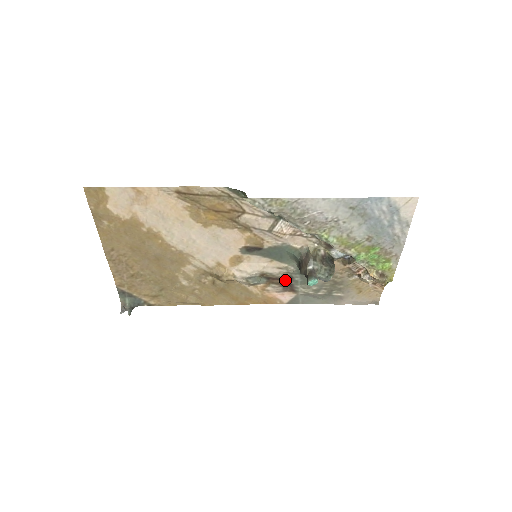
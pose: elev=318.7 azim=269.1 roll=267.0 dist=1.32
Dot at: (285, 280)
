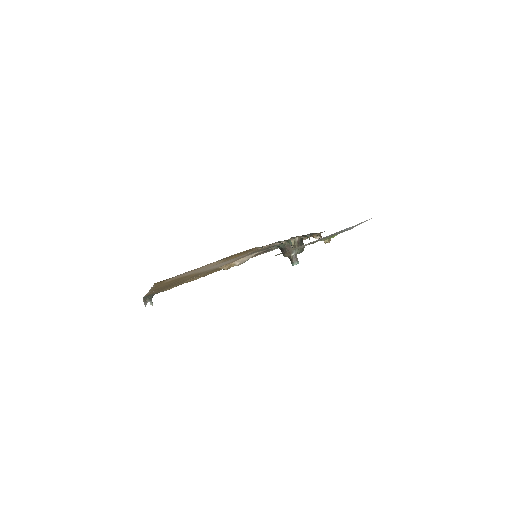
Dot at: occluded
